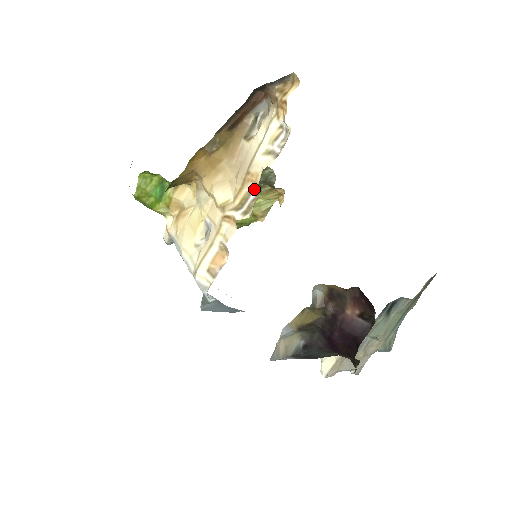
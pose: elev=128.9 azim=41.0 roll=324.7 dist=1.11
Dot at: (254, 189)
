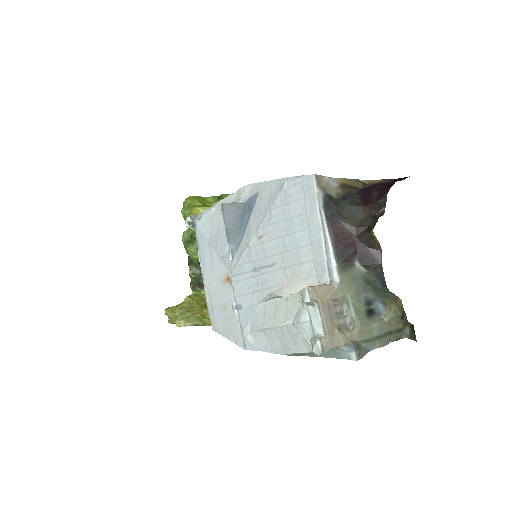
Dot at: occluded
